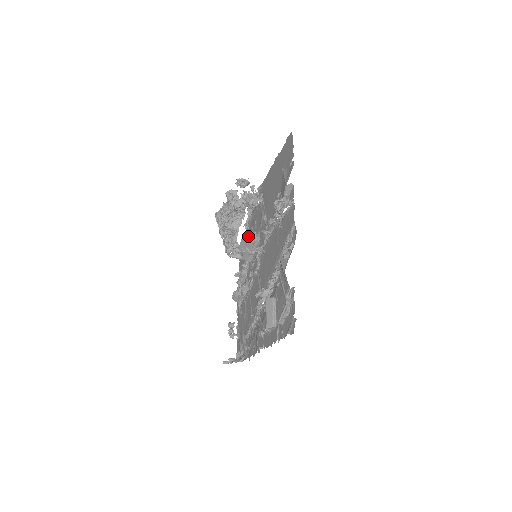
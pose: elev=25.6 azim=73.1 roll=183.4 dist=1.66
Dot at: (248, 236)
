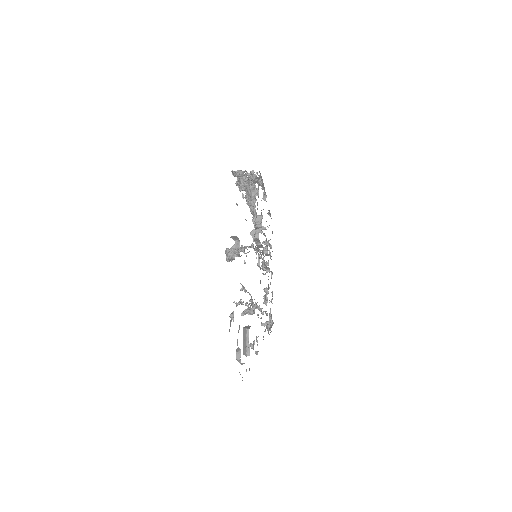
Dot at: occluded
